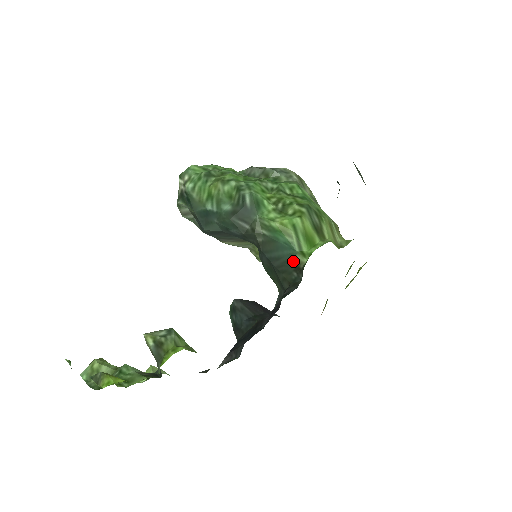
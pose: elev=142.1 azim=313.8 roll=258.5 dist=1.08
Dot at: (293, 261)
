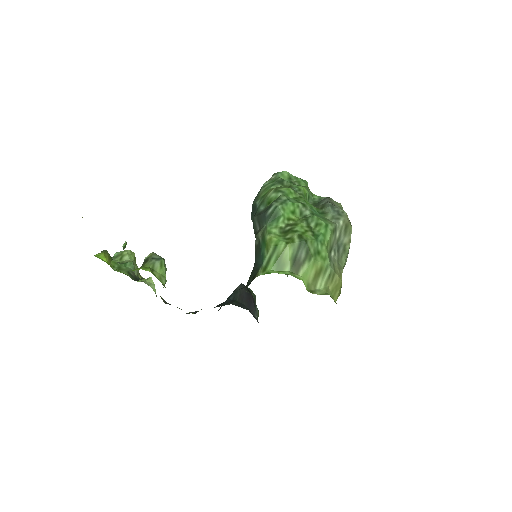
Dot at: (257, 270)
